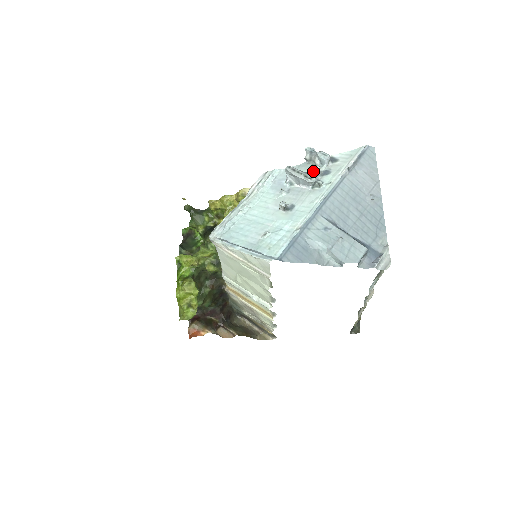
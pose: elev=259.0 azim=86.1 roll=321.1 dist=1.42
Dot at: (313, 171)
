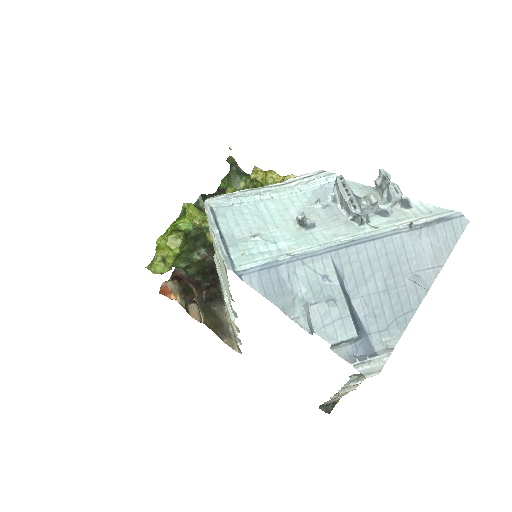
Dot at: (367, 201)
